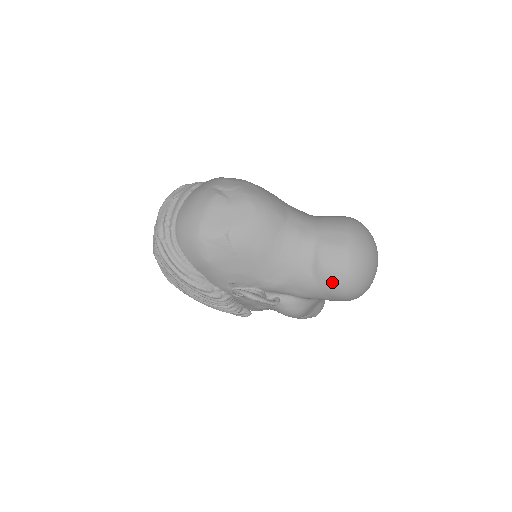
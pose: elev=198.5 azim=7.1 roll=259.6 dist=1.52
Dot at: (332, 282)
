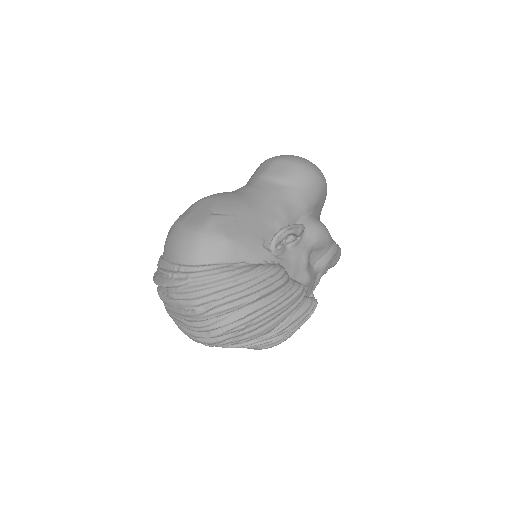
Dot at: (299, 174)
